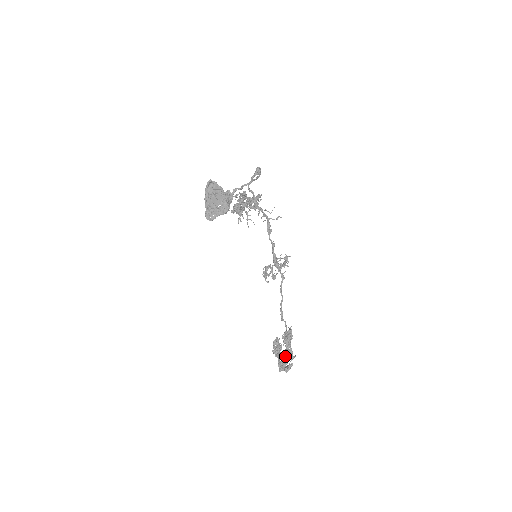
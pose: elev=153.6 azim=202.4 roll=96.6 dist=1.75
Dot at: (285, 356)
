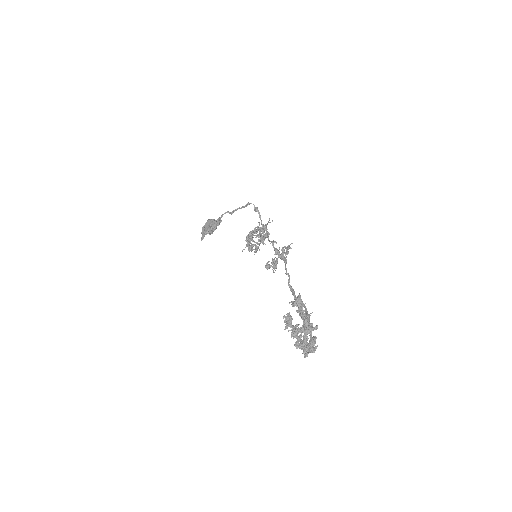
Dot at: occluded
